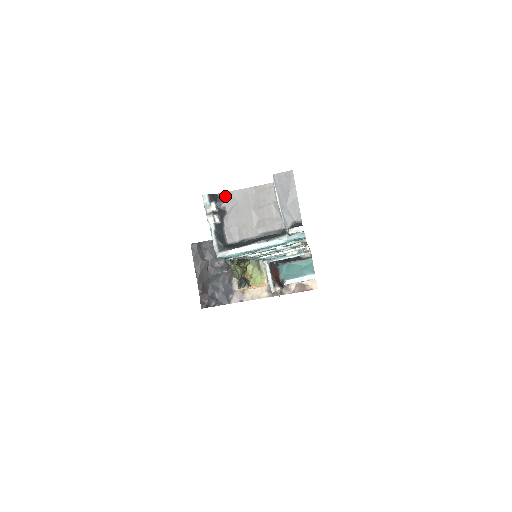
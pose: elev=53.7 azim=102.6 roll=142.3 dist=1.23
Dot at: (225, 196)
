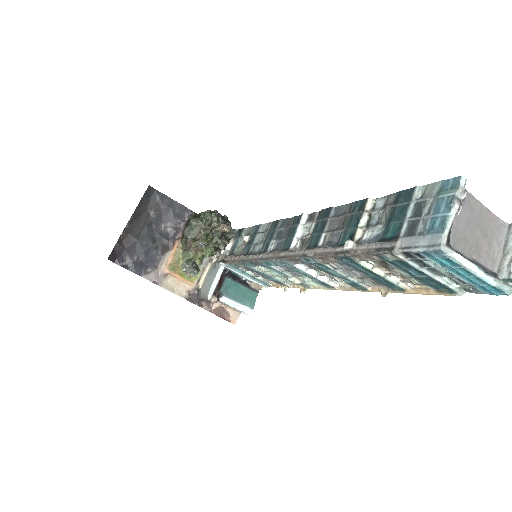
Dot at: (467, 196)
